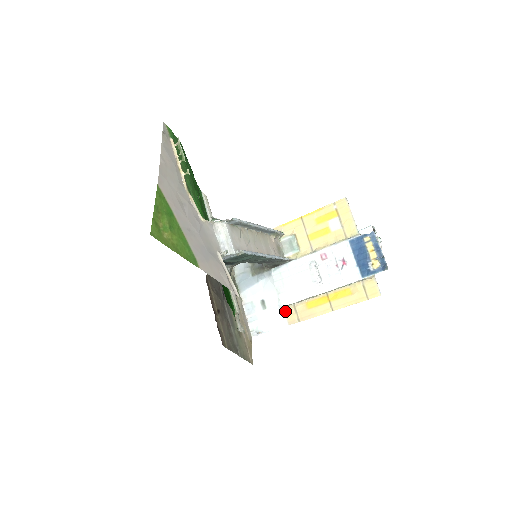
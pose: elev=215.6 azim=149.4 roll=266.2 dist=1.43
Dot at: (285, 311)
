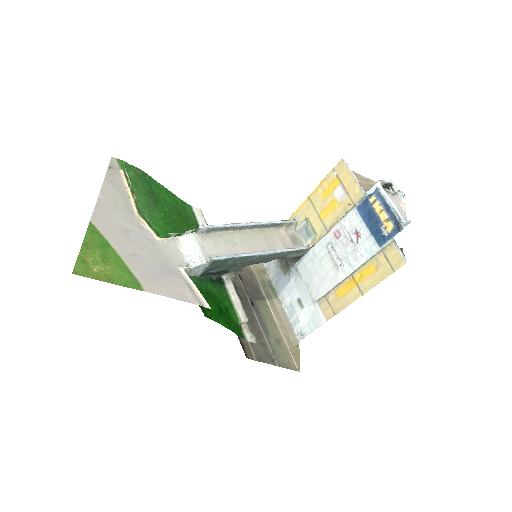
Dot at: (320, 306)
